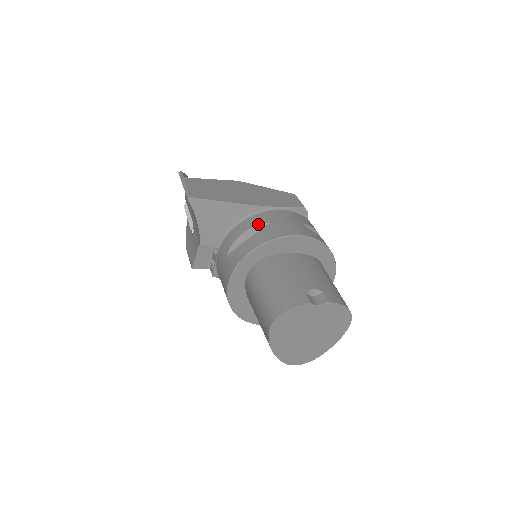
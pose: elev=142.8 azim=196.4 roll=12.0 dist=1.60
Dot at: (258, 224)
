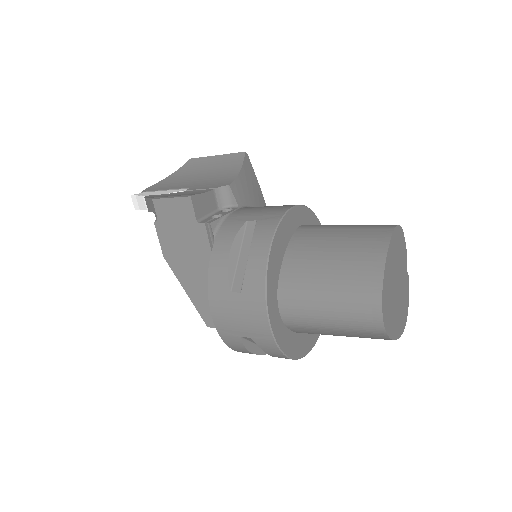
Dot at: occluded
